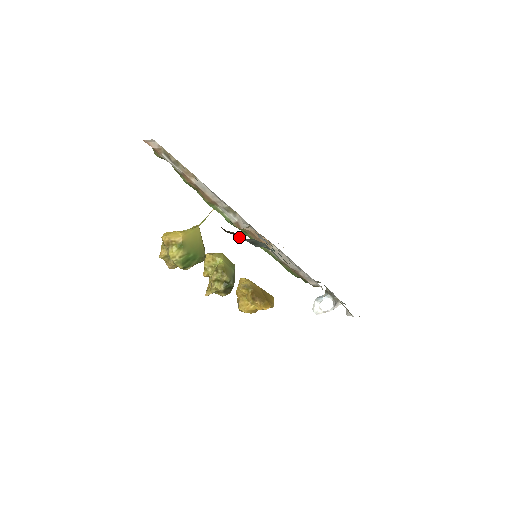
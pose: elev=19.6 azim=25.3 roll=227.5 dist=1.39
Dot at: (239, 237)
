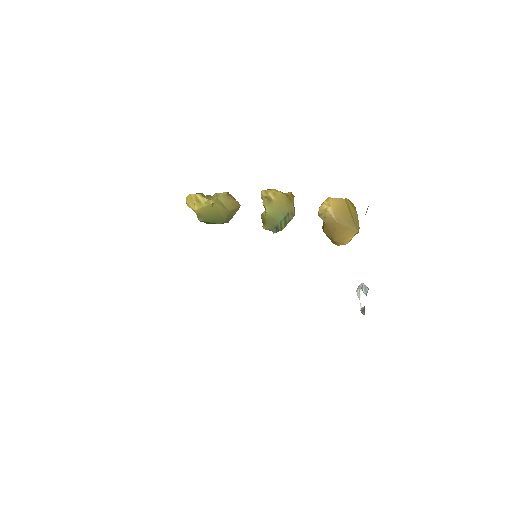
Dot at: occluded
